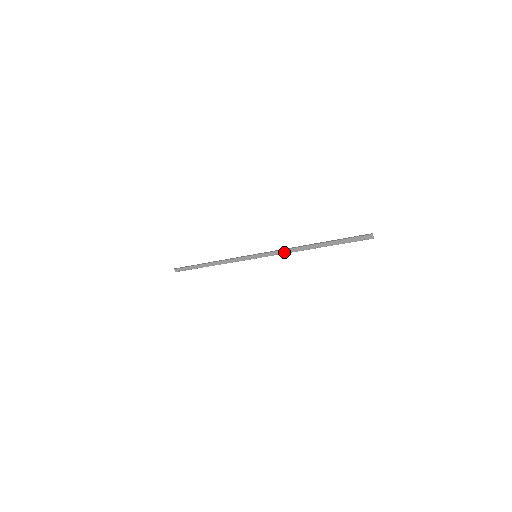
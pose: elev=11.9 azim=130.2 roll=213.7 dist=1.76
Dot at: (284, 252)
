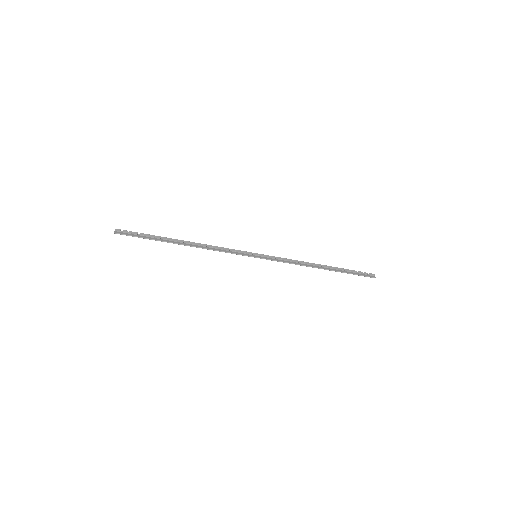
Dot at: (290, 263)
